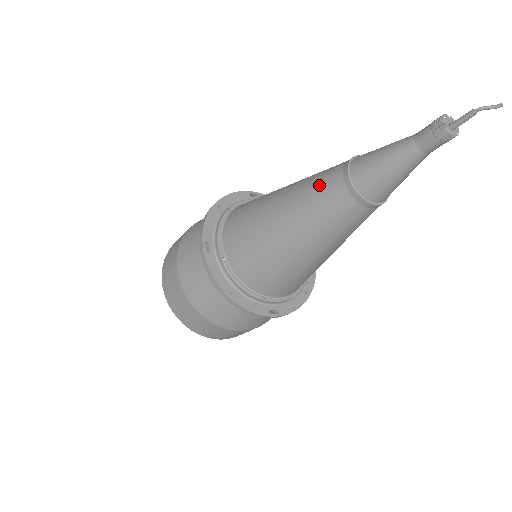
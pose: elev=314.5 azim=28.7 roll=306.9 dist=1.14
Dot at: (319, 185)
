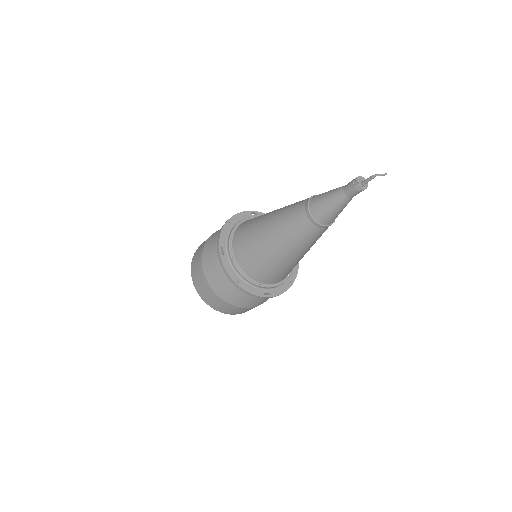
Dot at: (292, 213)
